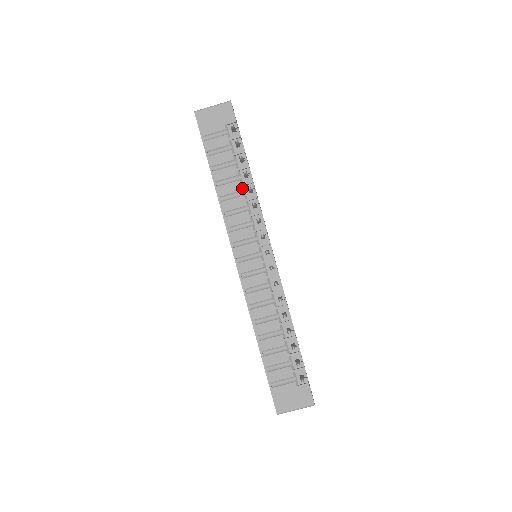
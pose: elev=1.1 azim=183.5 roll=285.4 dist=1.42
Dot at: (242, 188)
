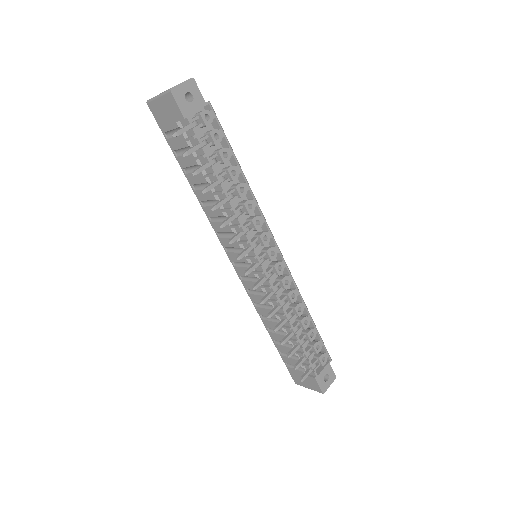
Dot at: (215, 197)
